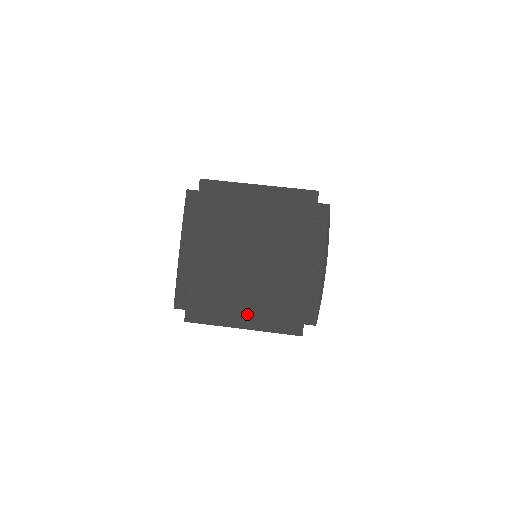
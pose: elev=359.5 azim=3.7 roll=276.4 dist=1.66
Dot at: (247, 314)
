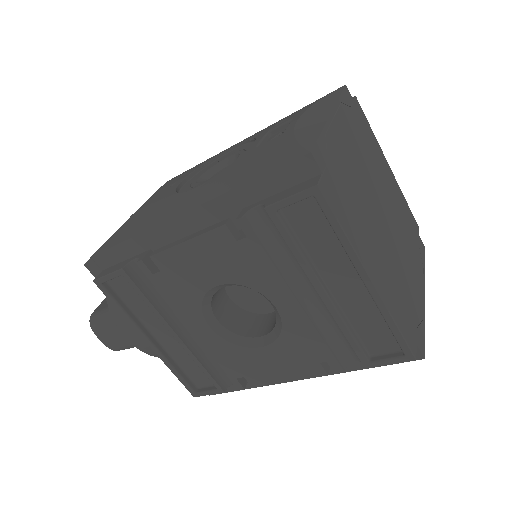
Dot at: (377, 267)
